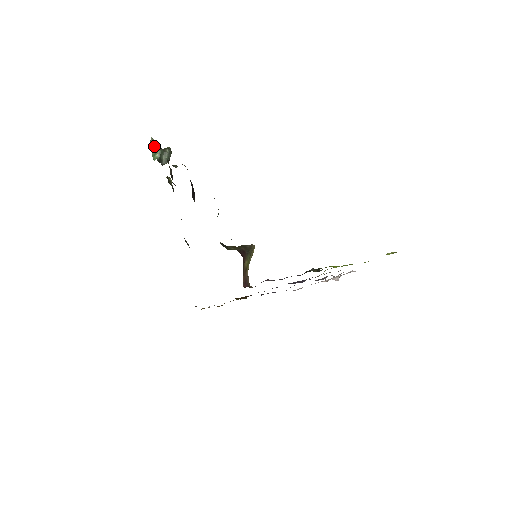
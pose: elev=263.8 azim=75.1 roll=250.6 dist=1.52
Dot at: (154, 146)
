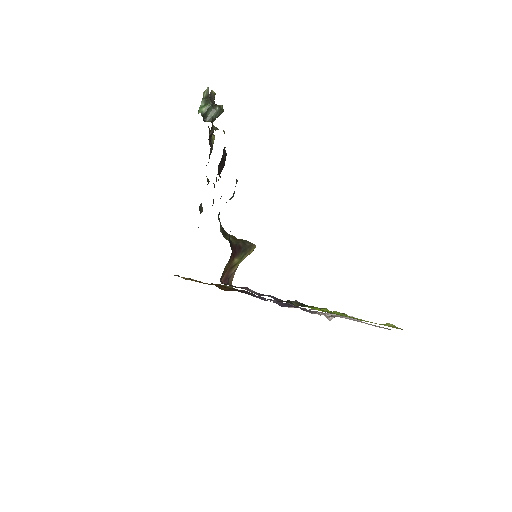
Dot at: (207, 98)
